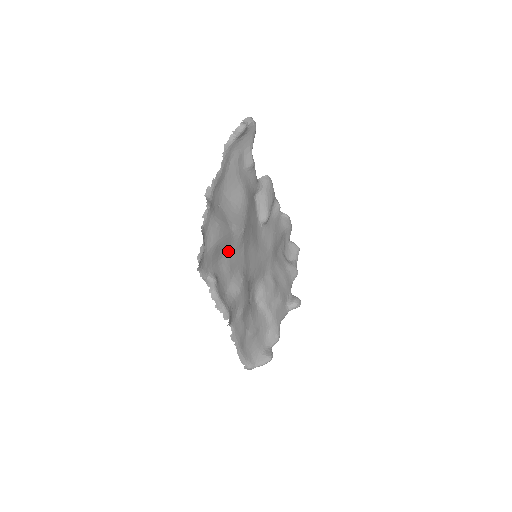
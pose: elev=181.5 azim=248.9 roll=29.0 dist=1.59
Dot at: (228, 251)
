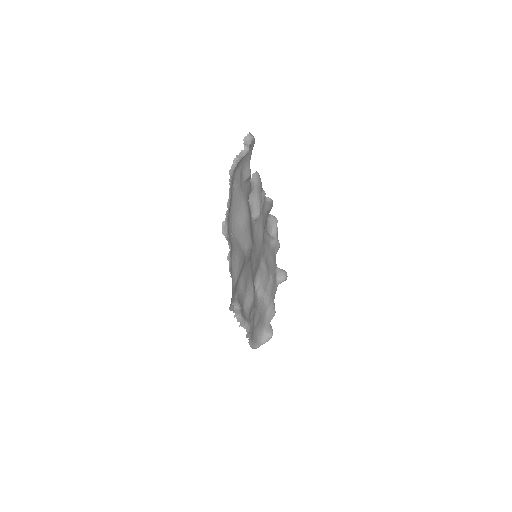
Dot at: (242, 271)
